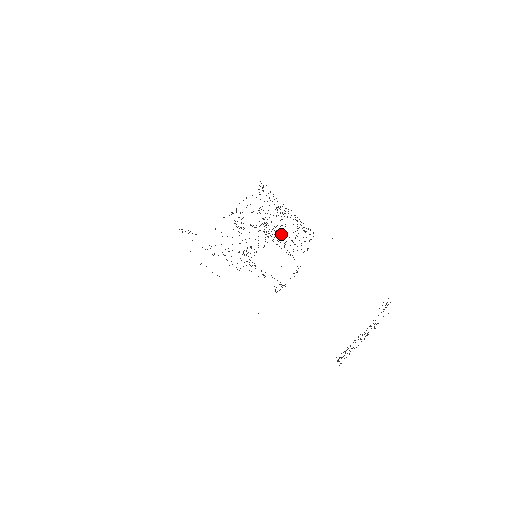
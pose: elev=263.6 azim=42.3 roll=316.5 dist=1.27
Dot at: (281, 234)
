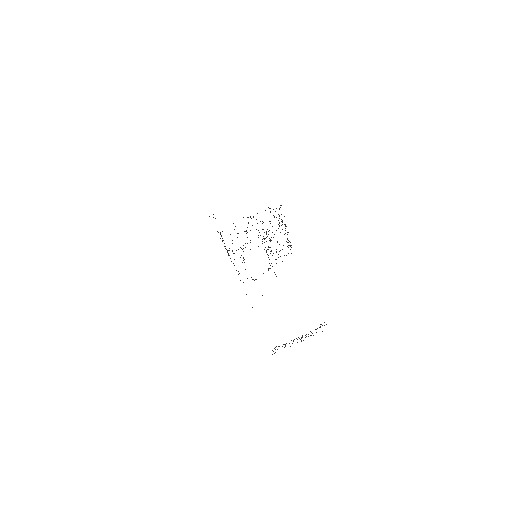
Dot at: occluded
